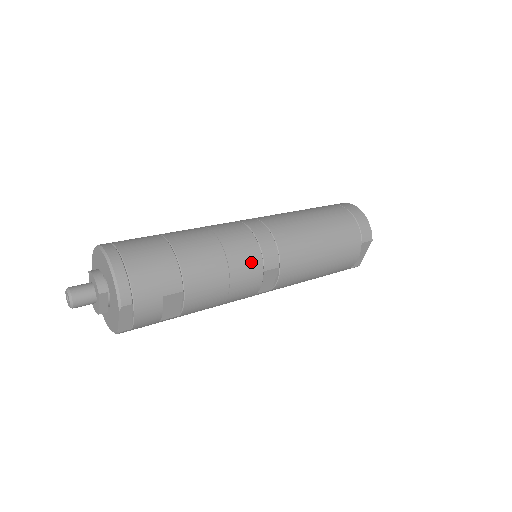
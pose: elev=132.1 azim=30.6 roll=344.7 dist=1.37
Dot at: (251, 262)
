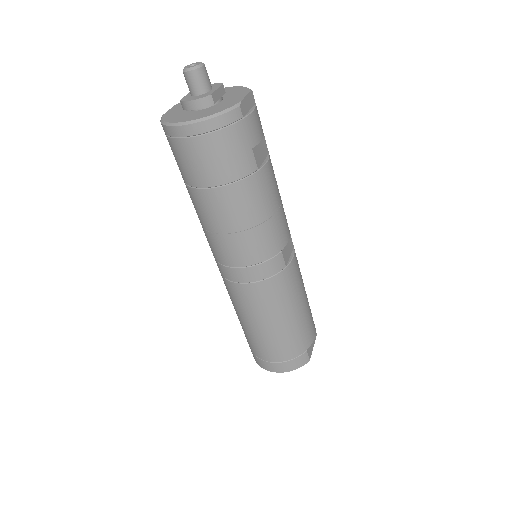
Dot at: occluded
